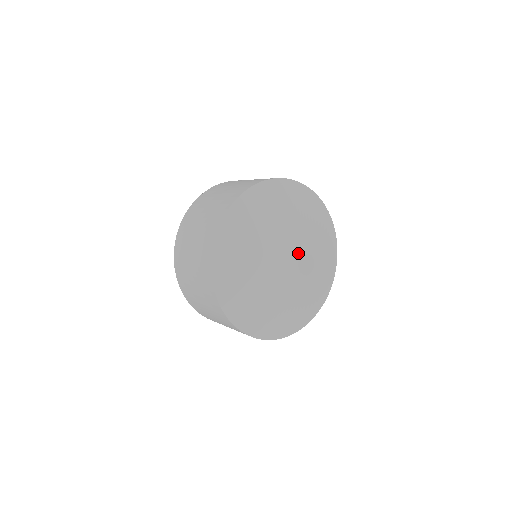
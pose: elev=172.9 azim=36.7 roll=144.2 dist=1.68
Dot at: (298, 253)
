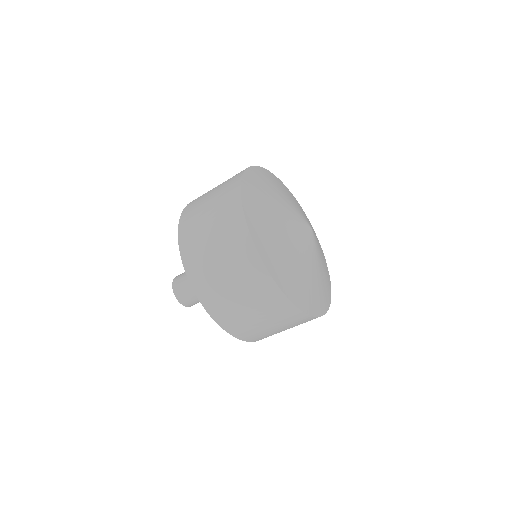
Dot at: occluded
